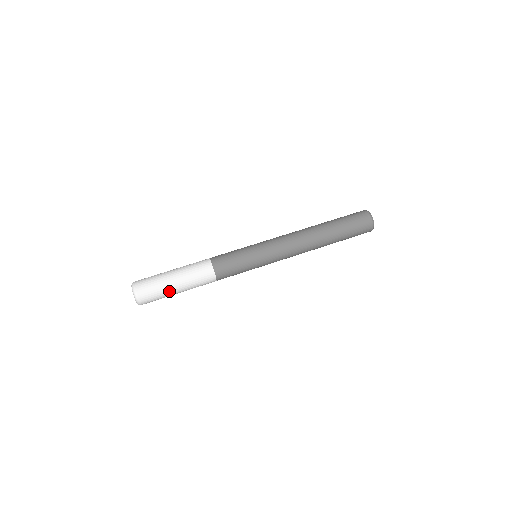
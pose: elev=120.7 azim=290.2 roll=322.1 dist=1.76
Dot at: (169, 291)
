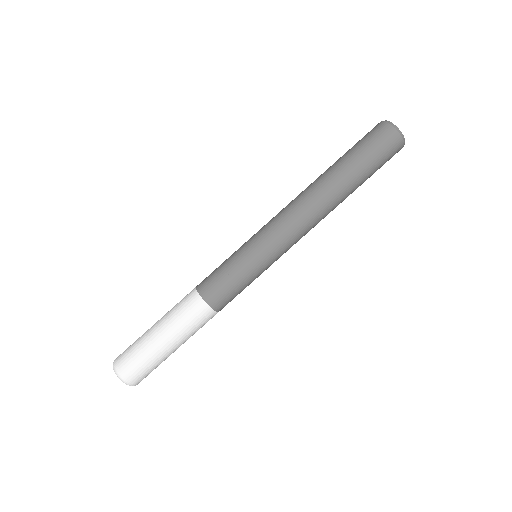
Dot at: occluded
